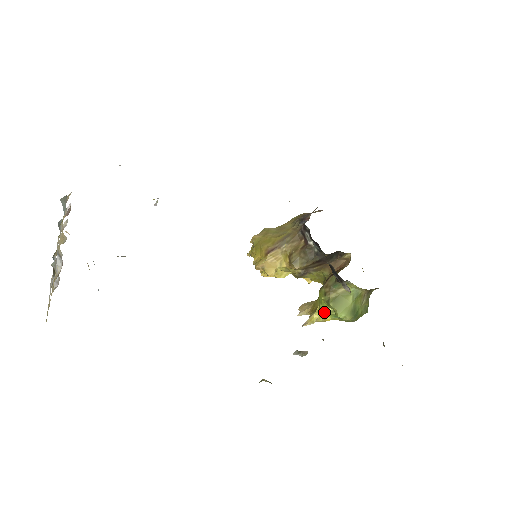
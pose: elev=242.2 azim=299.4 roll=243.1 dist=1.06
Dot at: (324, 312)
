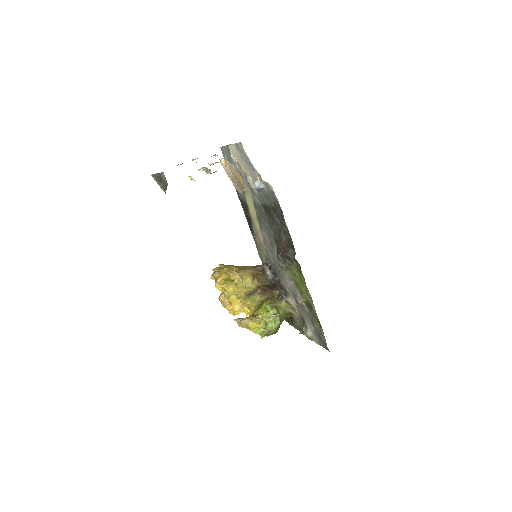
Dot at: (267, 314)
